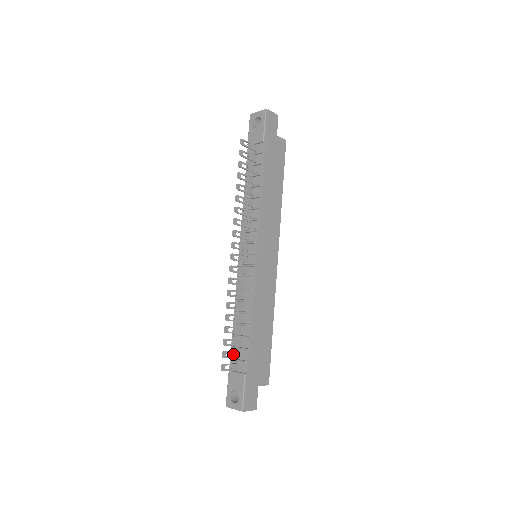
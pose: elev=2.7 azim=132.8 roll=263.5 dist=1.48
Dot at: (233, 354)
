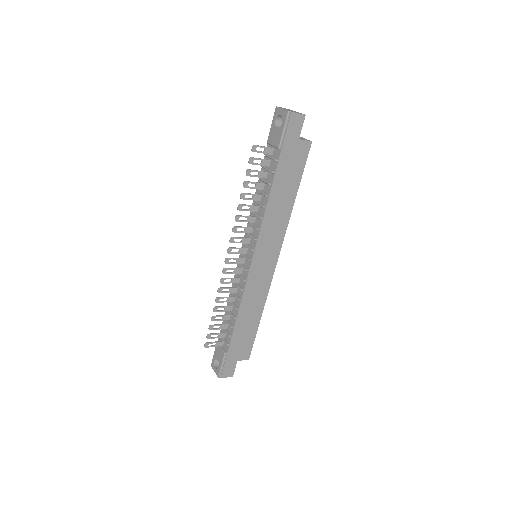
Dot at: (218, 335)
